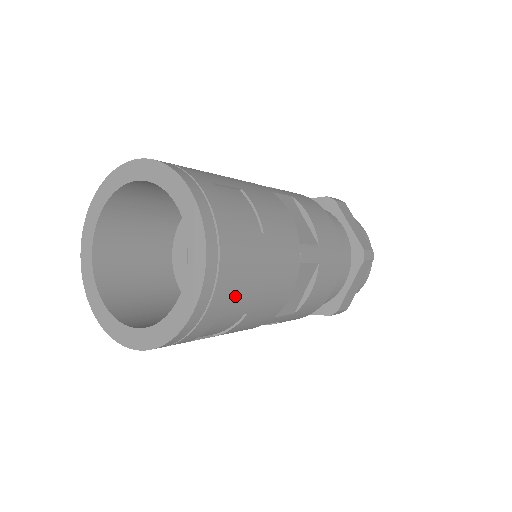
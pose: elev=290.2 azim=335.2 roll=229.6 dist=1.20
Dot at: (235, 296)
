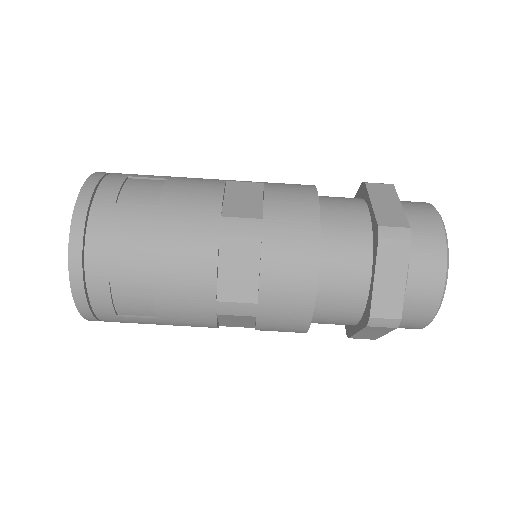
Dot at: (117, 259)
